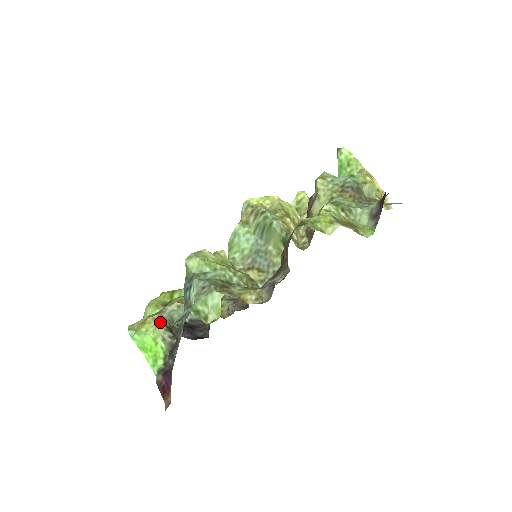
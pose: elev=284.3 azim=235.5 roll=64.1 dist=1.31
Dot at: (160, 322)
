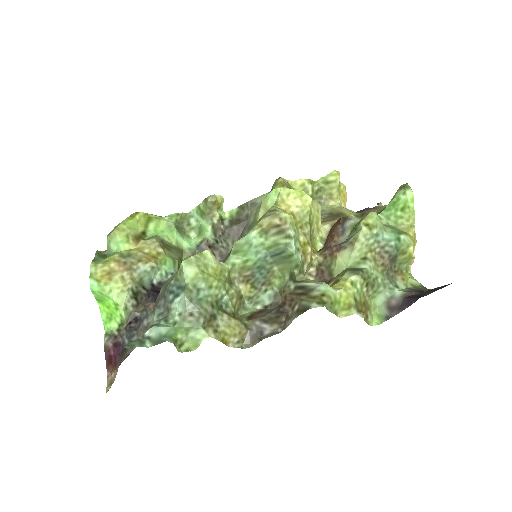
Dot at: (128, 286)
